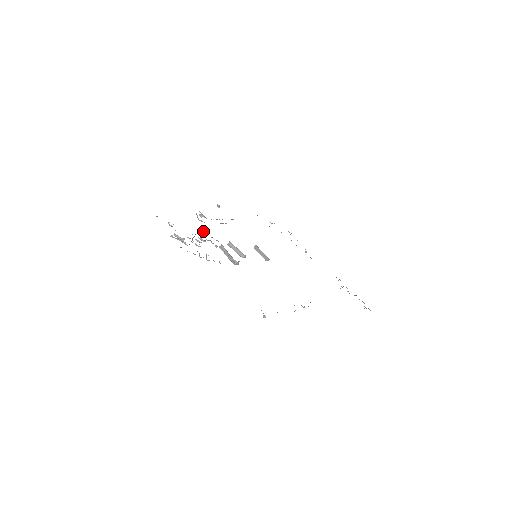
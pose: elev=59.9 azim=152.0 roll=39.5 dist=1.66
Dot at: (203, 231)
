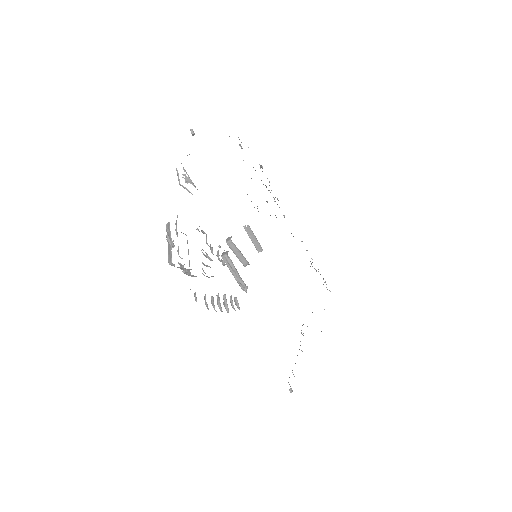
Dot at: (204, 232)
